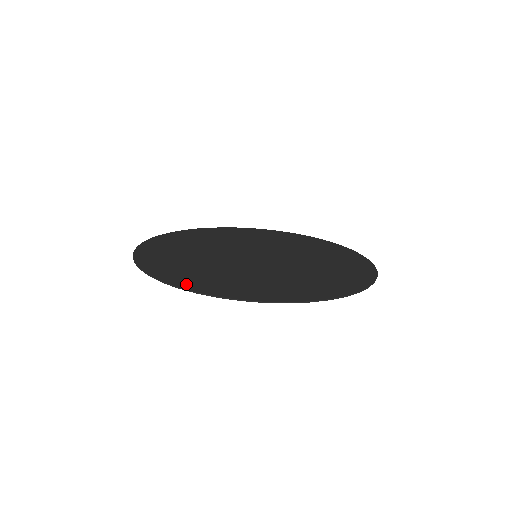
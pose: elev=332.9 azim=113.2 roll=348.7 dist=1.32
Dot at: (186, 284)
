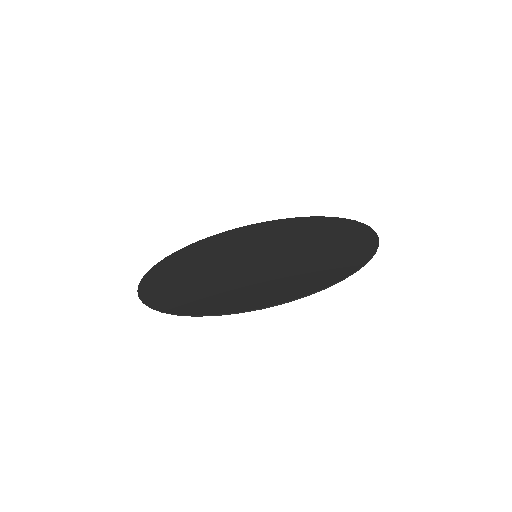
Dot at: (185, 309)
